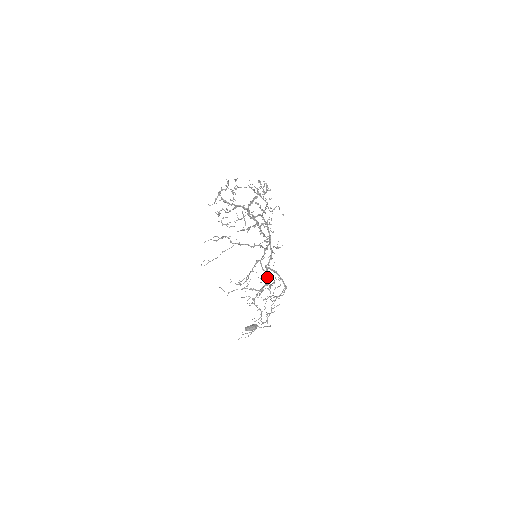
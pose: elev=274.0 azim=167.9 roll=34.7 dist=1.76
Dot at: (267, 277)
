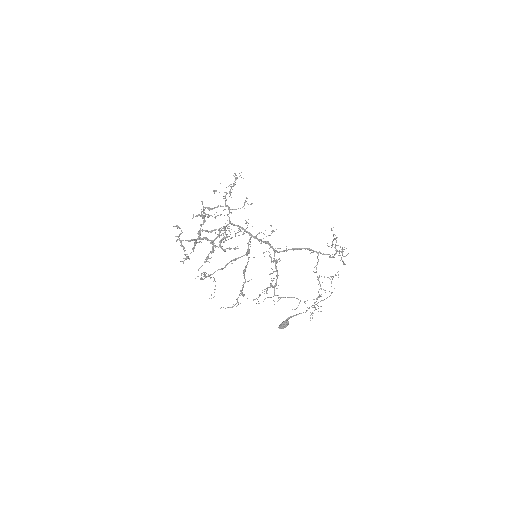
Dot at: (276, 268)
